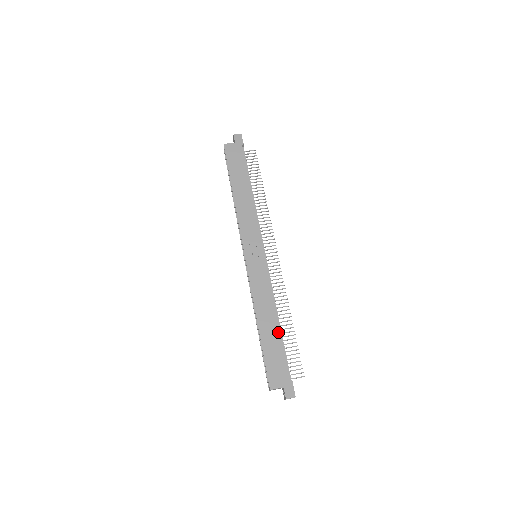
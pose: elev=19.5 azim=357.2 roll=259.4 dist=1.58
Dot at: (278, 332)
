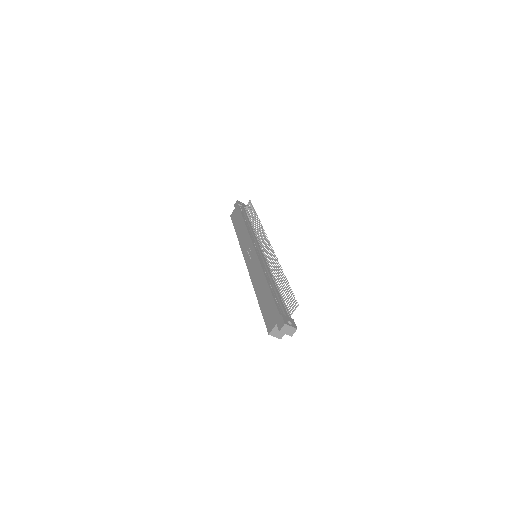
Dot at: (268, 288)
